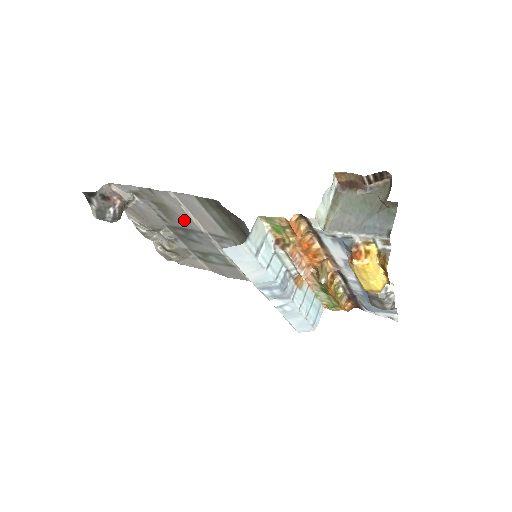
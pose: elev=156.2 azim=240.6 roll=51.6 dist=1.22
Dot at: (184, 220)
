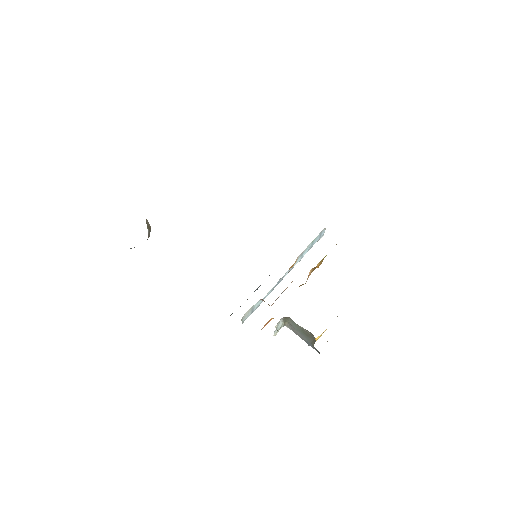
Dot at: occluded
